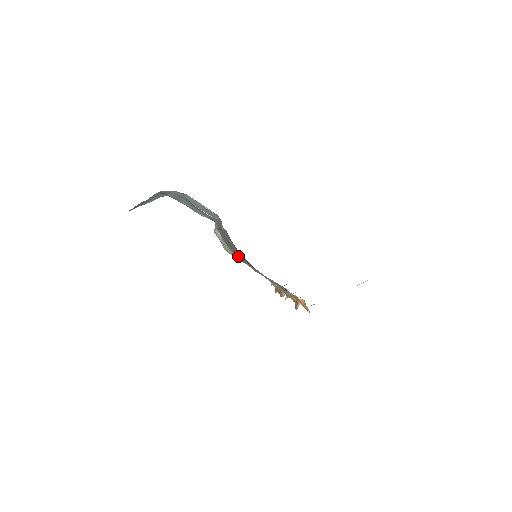
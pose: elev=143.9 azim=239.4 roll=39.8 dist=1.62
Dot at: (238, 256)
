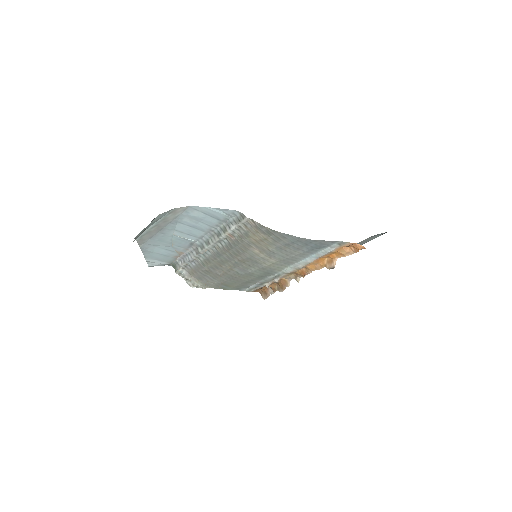
Dot at: (230, 270)
